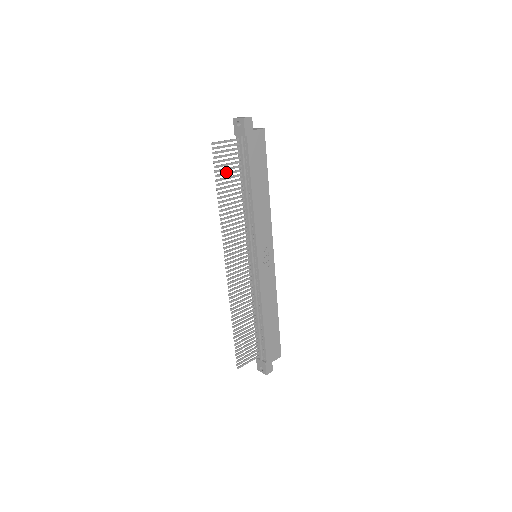
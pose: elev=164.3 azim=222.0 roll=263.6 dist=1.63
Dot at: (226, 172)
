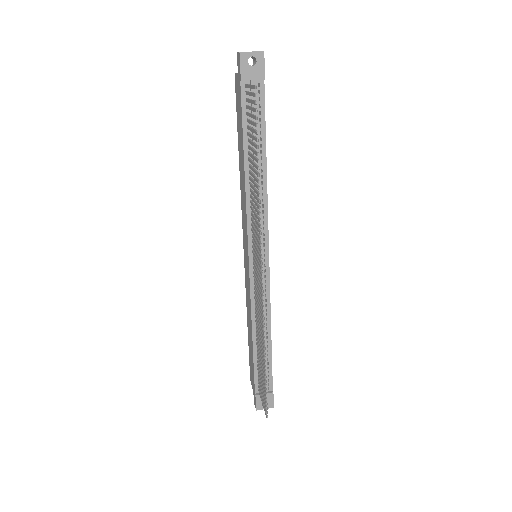
Dot at: (252, 135)
